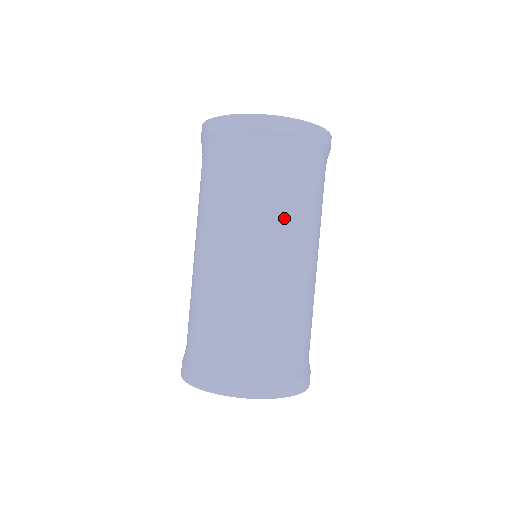
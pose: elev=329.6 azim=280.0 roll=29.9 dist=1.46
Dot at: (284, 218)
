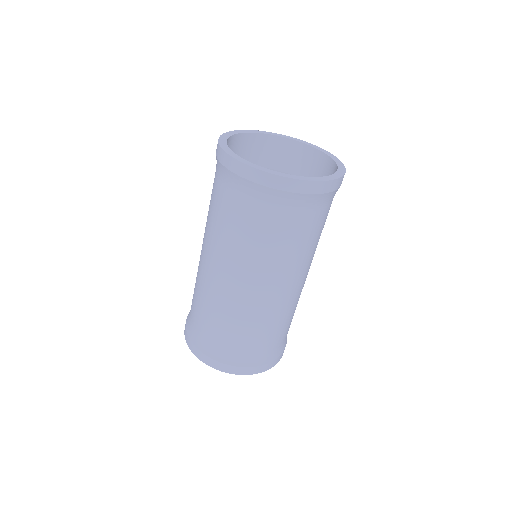
Dot at: (275, 260)
